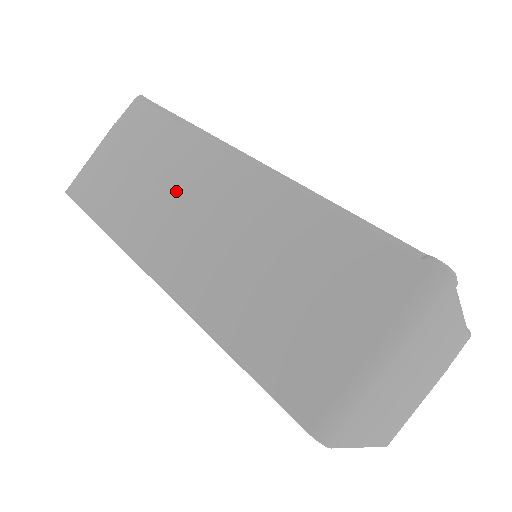
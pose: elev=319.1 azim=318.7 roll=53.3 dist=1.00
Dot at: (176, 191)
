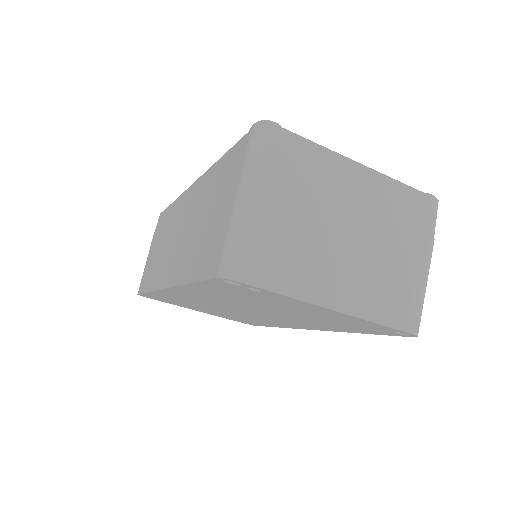
Dot at: (171, 234)
